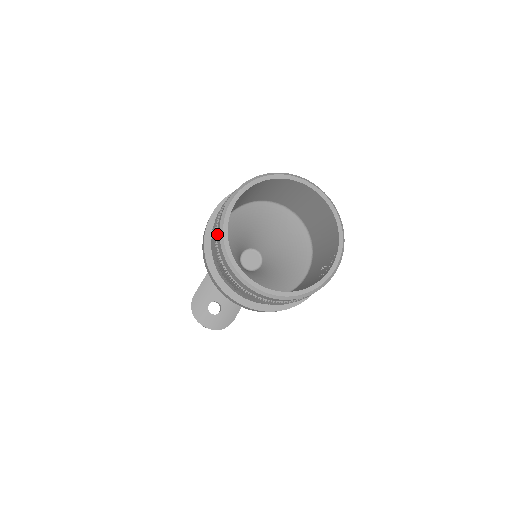
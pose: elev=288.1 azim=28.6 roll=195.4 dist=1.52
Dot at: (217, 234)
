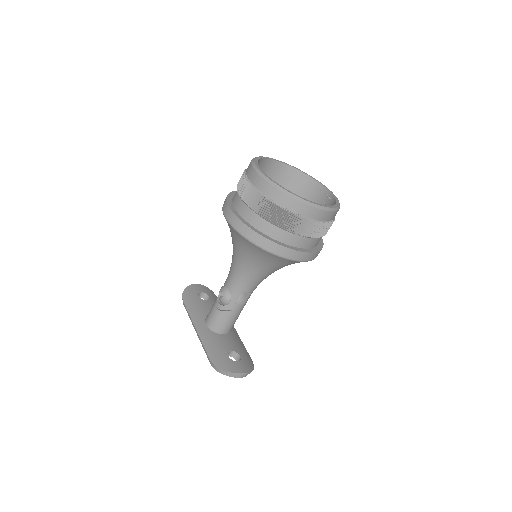
Dot at: (269, 195)
